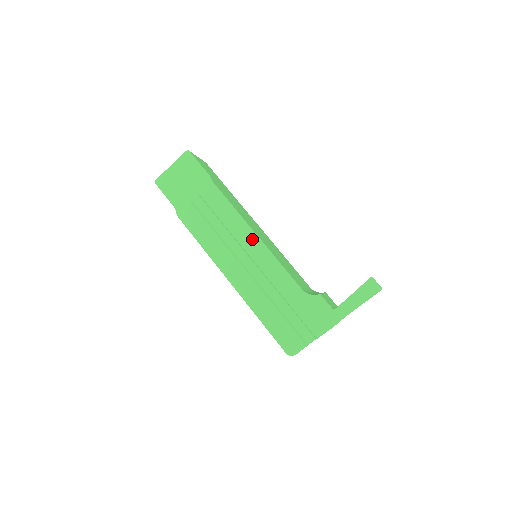
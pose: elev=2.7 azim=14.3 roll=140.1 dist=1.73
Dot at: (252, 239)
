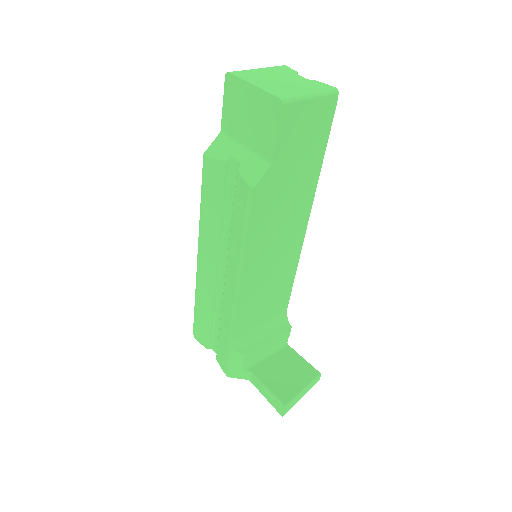
Dot at: (235, 271)
